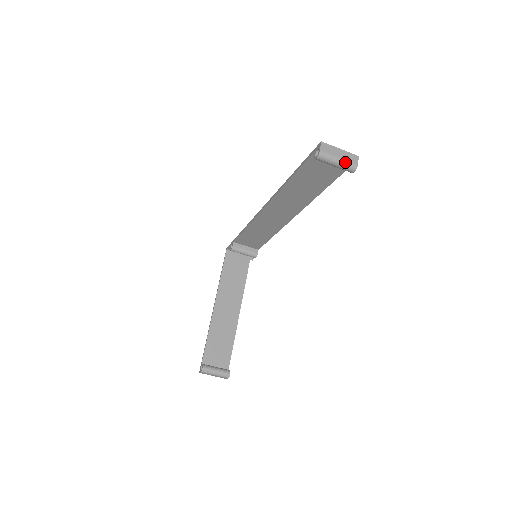
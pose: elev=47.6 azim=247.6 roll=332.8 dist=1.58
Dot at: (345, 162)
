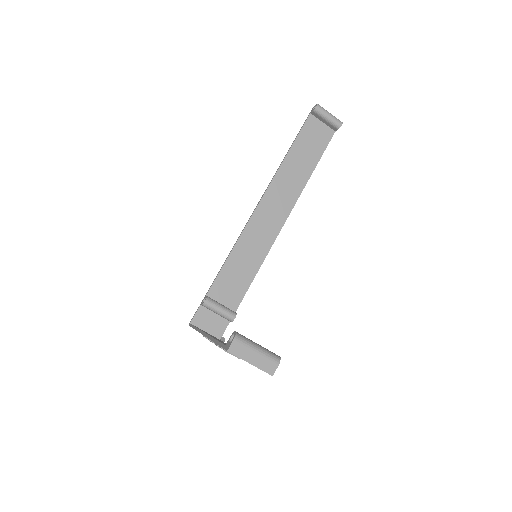
Dot at: (334, 116)
